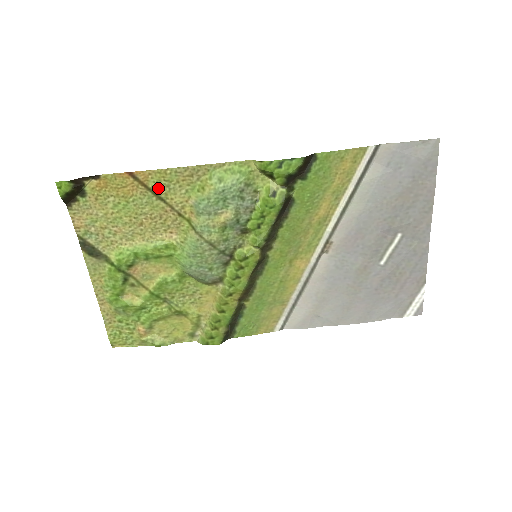
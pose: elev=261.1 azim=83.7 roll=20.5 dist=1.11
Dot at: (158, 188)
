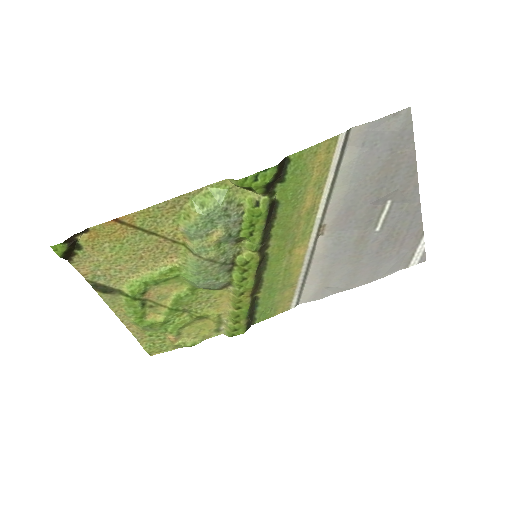
Dot at: (146, 225)
